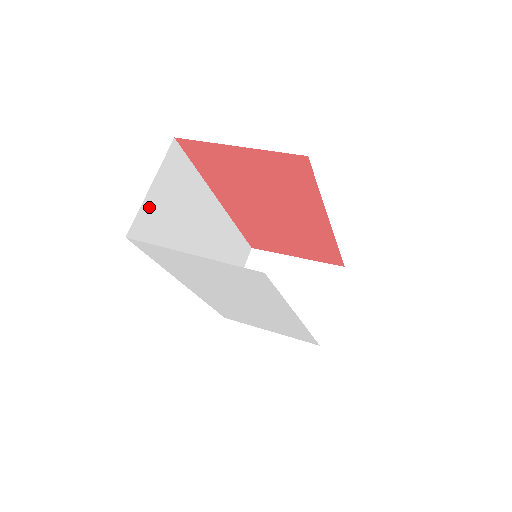
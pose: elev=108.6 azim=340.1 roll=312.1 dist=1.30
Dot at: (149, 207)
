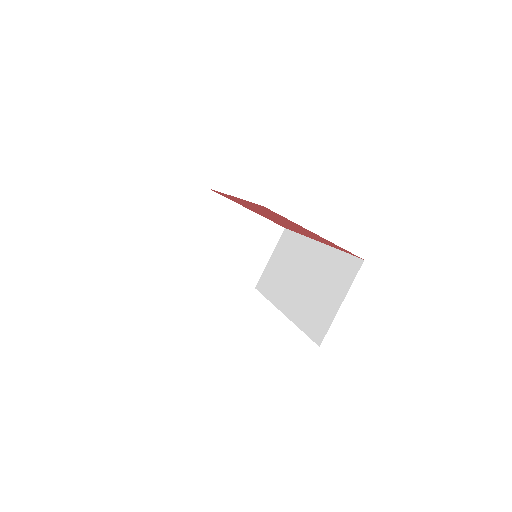
Dot at: occluded
